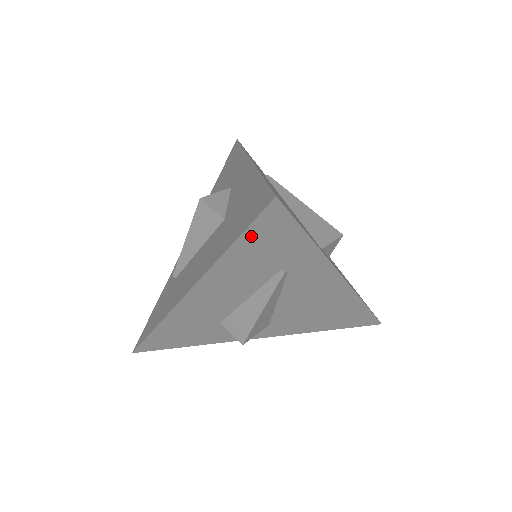
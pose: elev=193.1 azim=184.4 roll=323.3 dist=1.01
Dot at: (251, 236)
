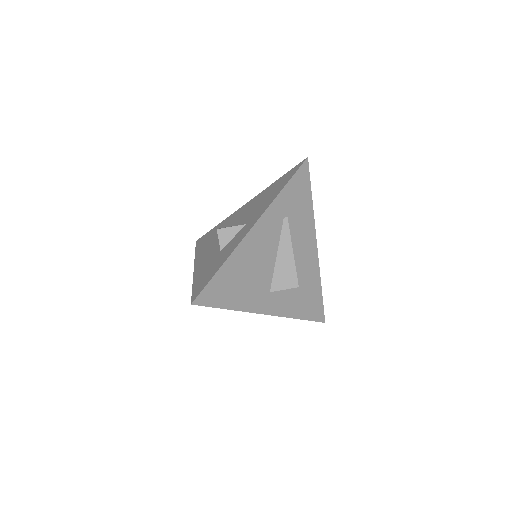
Dot at: occluded
